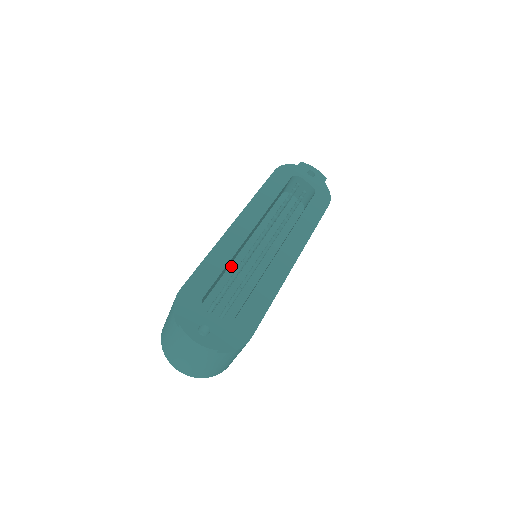
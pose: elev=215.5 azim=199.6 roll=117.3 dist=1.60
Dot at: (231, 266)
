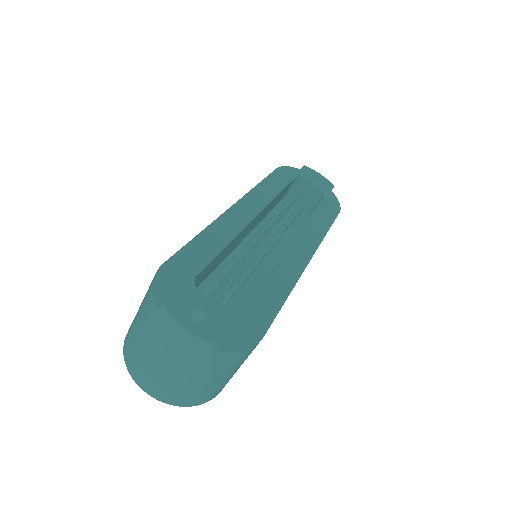
Dot at: (226, 260)
